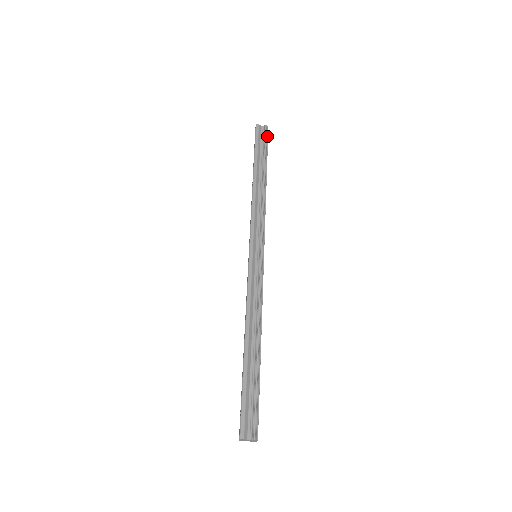
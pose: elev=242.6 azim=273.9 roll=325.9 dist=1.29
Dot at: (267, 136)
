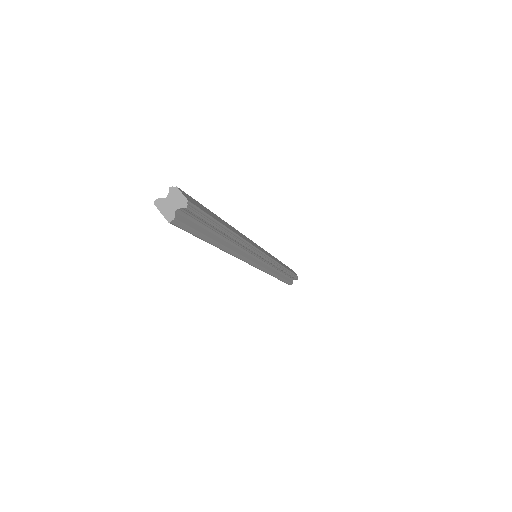
Dot at: occluded
